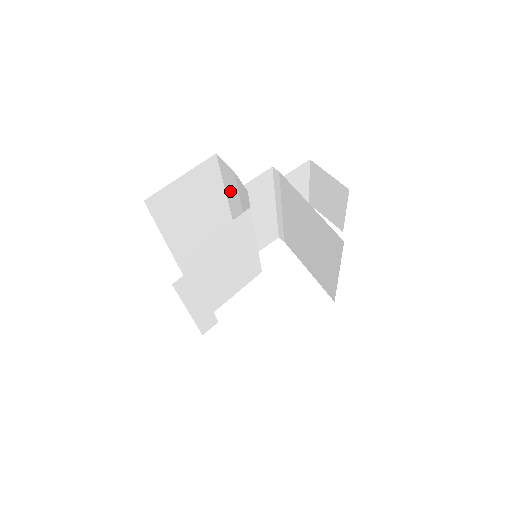
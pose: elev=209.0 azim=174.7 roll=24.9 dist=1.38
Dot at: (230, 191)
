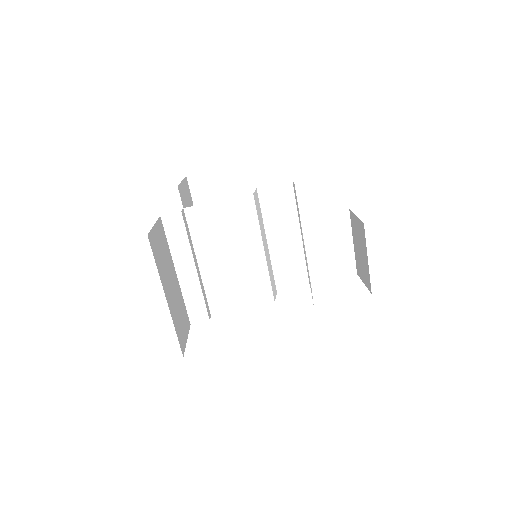
Dot at: occluded
